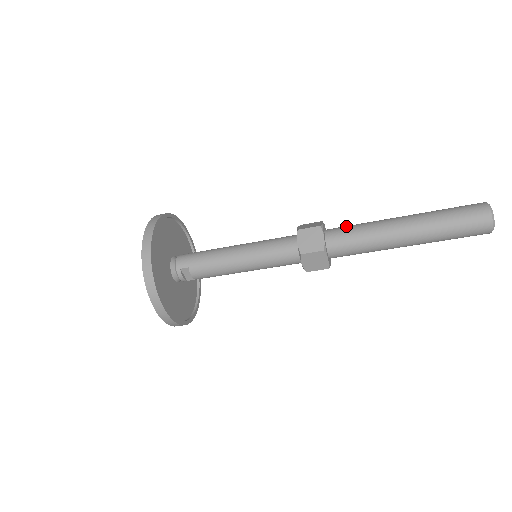
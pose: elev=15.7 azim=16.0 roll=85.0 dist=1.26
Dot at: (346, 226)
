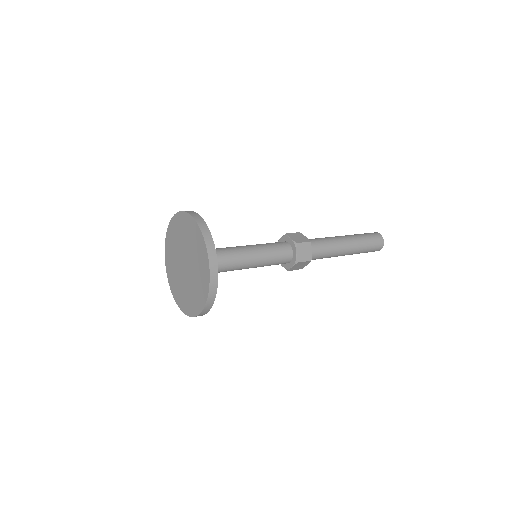
Dot at: (317, 240)
